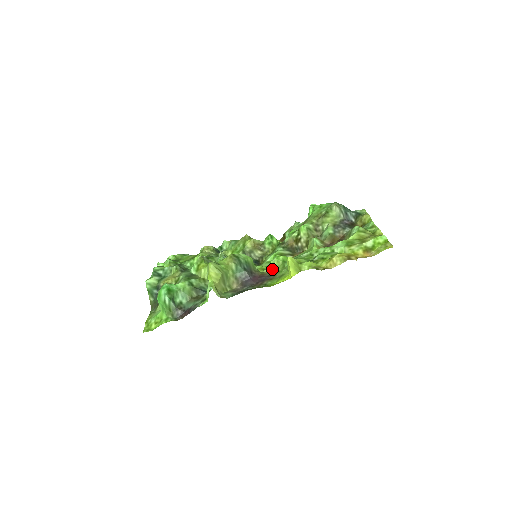
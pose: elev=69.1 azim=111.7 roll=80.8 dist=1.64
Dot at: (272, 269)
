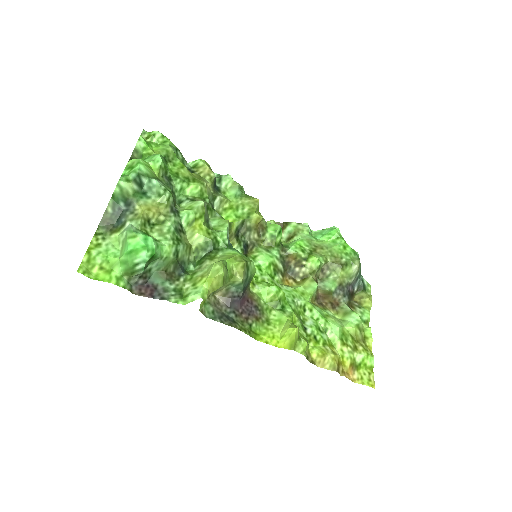
Dot at: (262, 296)
